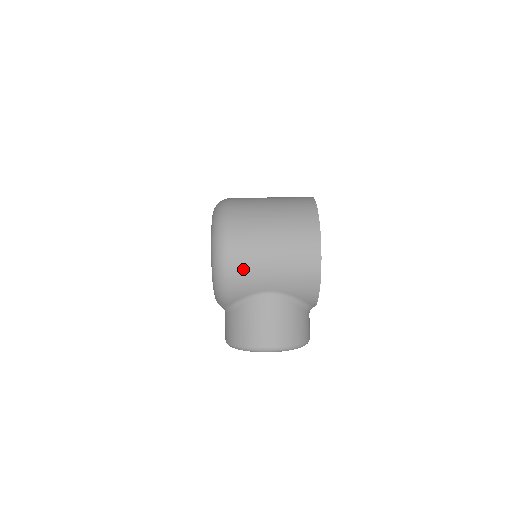
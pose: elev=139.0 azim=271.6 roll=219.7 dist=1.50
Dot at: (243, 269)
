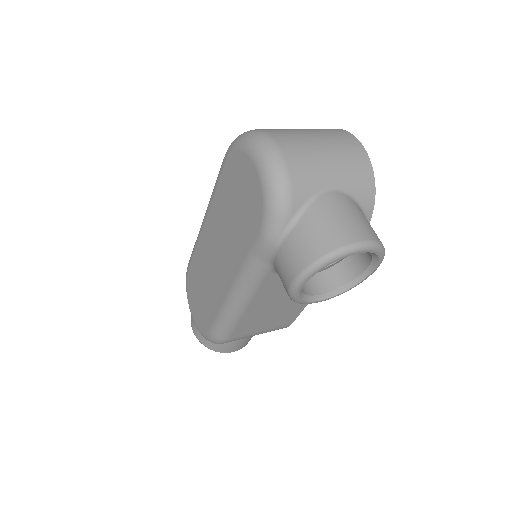
Dot at: (300, 160)
